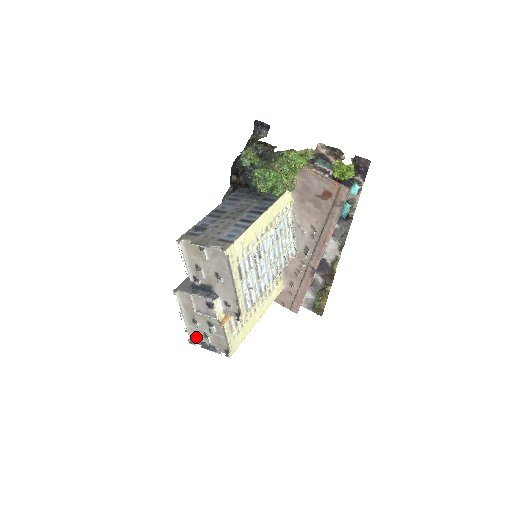
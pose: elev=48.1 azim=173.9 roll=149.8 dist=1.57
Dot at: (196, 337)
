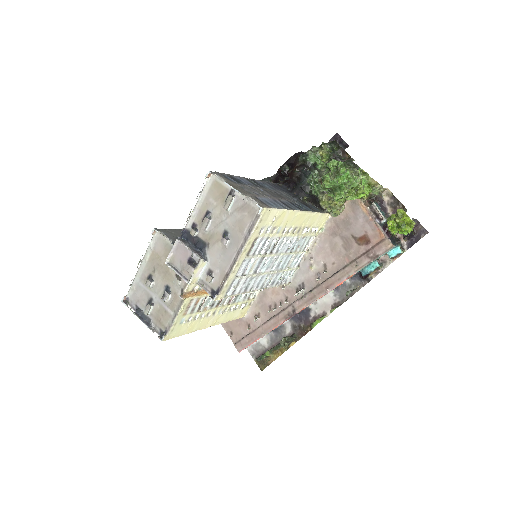
Dot at: (136, 299)
